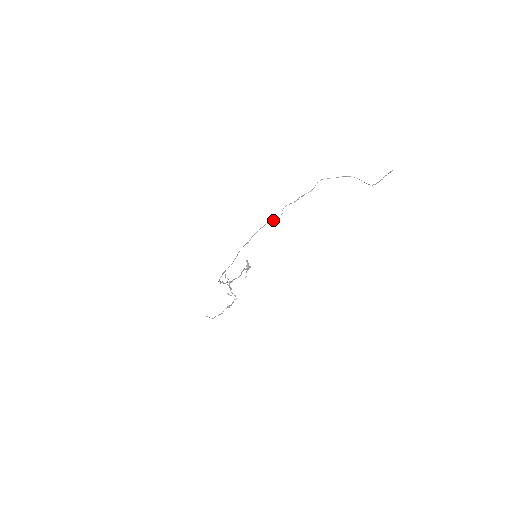
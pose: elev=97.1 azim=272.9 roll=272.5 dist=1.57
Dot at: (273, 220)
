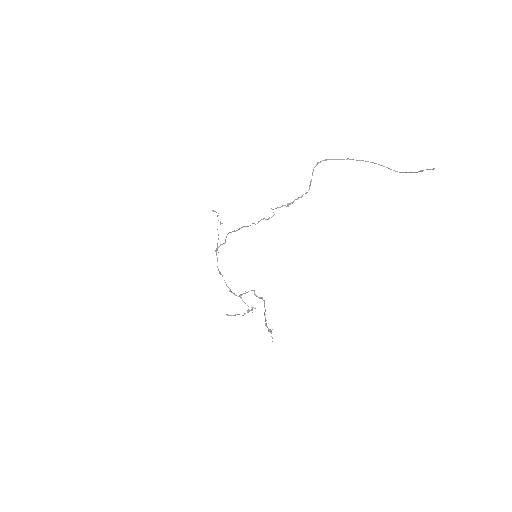
Dot at: (263, 219)
